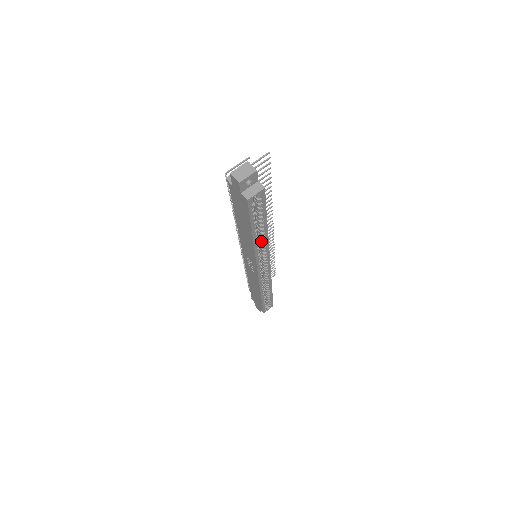
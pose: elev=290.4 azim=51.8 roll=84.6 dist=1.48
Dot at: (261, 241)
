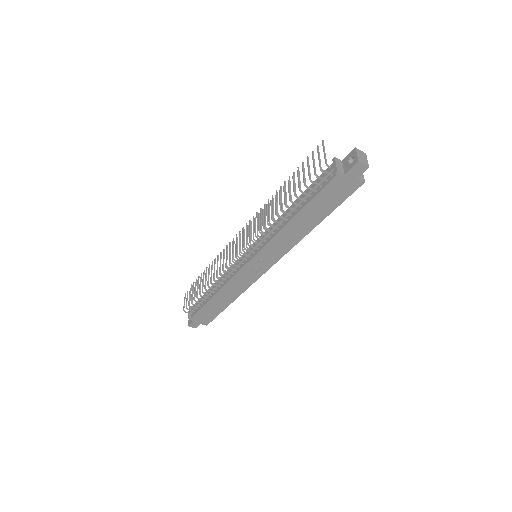
Dot at: occluded
